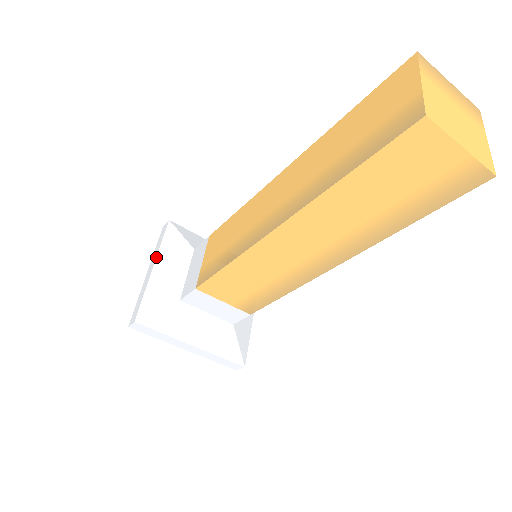
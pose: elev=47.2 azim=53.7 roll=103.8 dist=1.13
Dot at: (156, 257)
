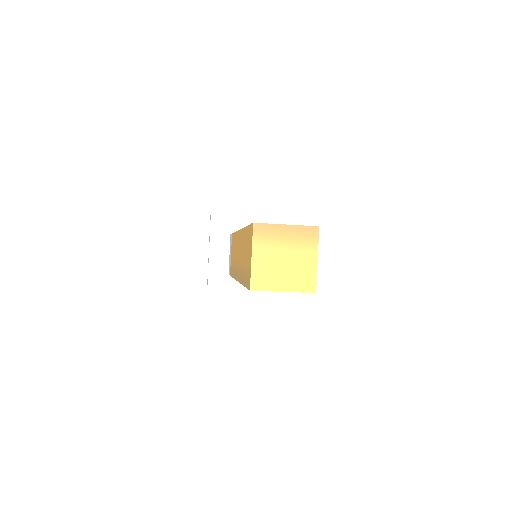
Dot at: (209, 246)
